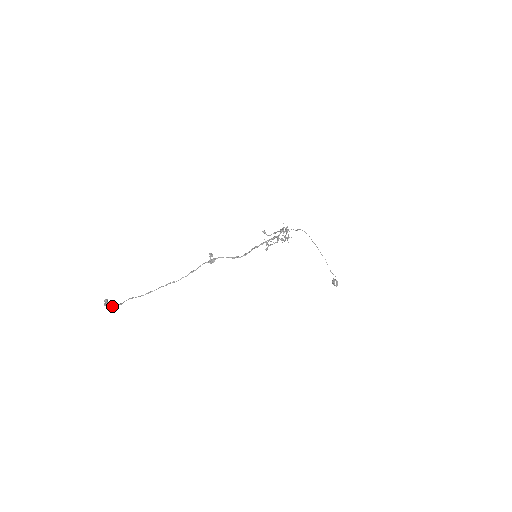
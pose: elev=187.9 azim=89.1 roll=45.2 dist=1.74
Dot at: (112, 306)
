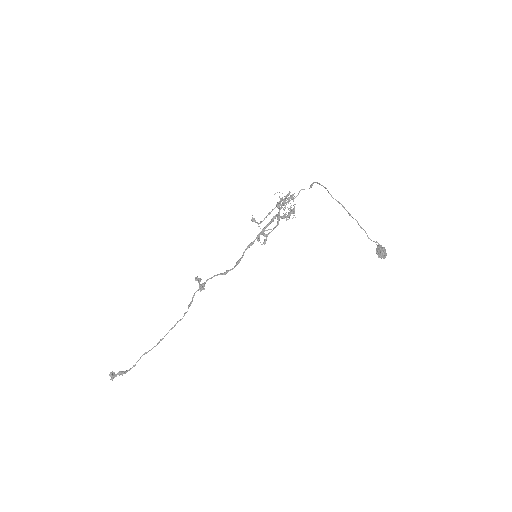
Dot at: (122, 375)
